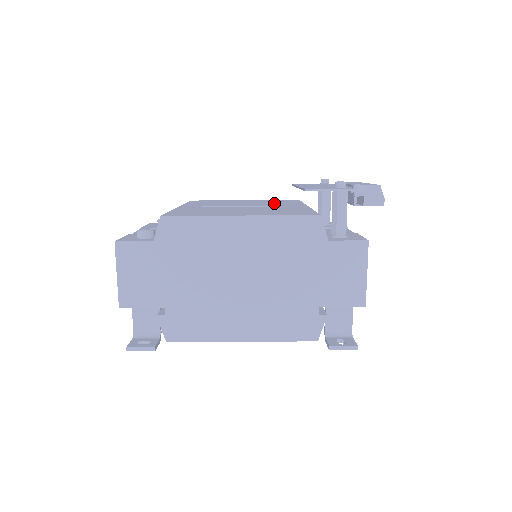
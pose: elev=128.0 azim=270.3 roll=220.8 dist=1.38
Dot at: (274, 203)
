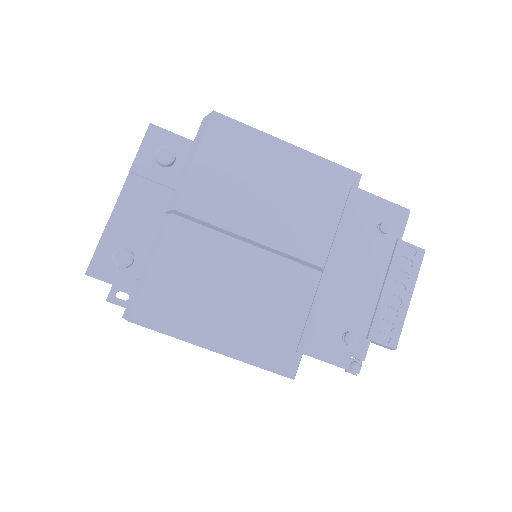
Dot at: (307, 215)
